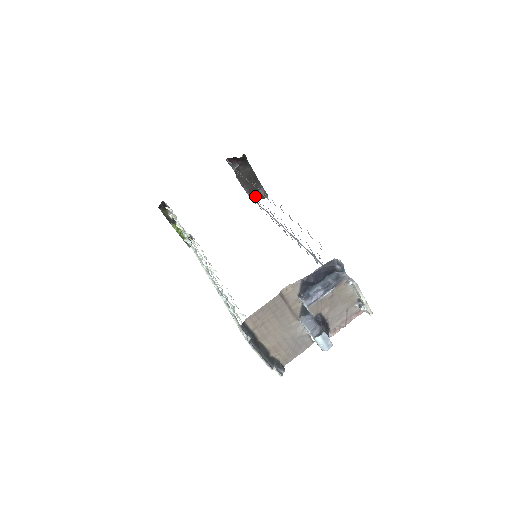
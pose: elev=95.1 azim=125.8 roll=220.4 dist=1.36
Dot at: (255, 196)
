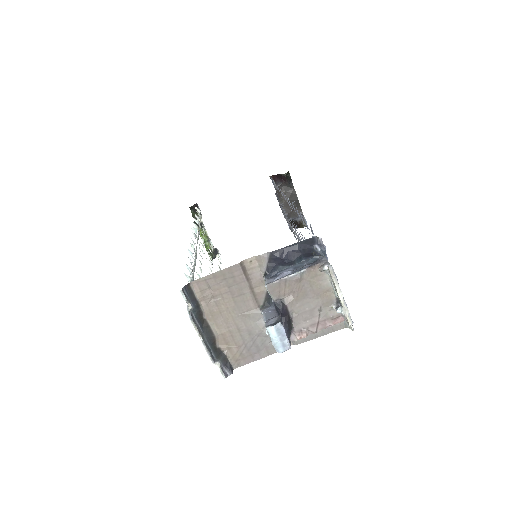
Dot at: occluded
